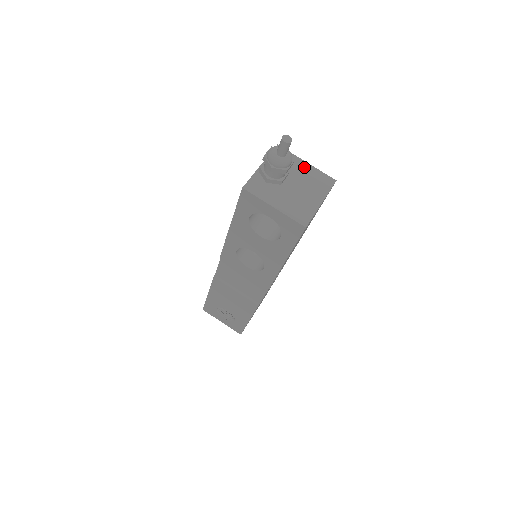
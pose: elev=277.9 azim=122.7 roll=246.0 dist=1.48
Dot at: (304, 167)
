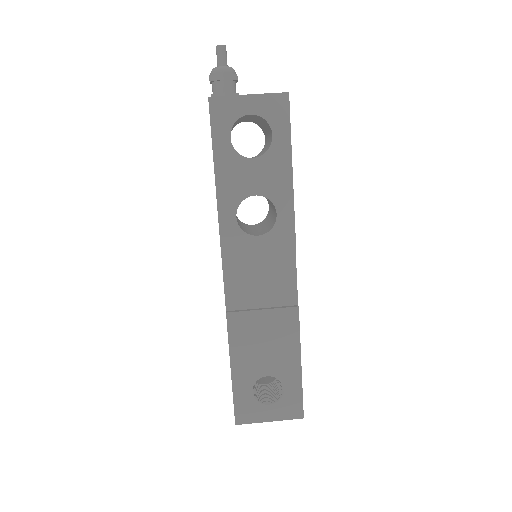
Dot at: occluded
